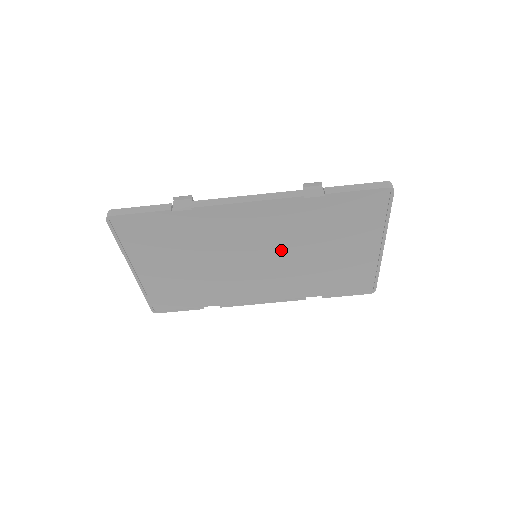
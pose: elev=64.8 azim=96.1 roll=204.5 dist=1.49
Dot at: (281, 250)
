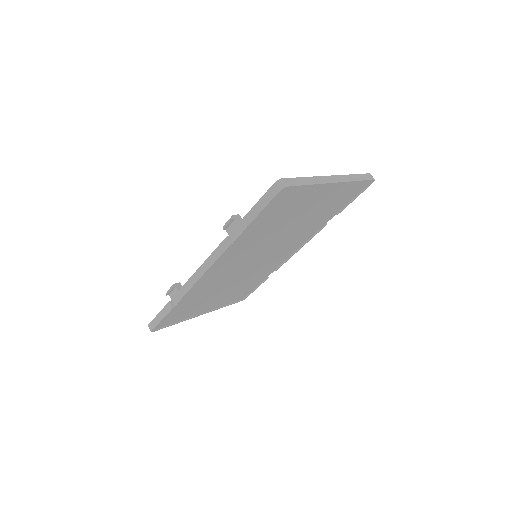
Dot at: (265, 247)
